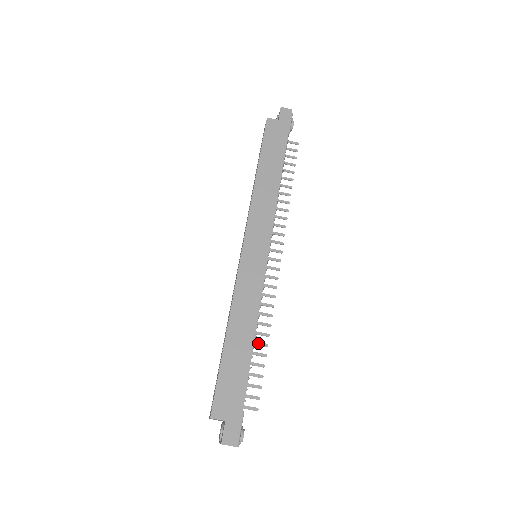
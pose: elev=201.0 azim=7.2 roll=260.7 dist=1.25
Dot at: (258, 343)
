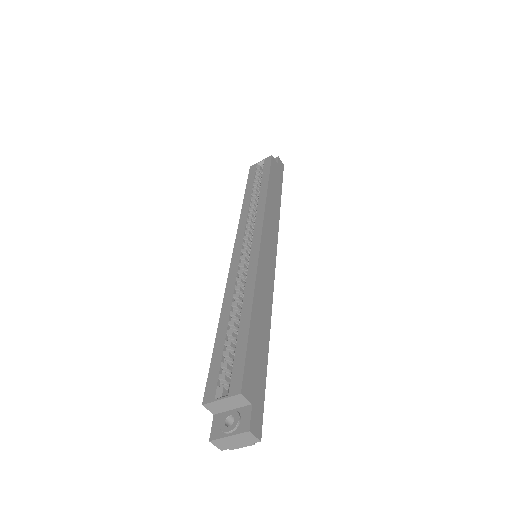
Dot at: occluded
